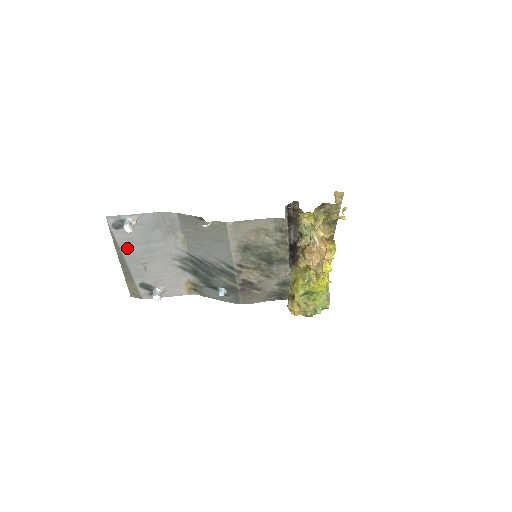
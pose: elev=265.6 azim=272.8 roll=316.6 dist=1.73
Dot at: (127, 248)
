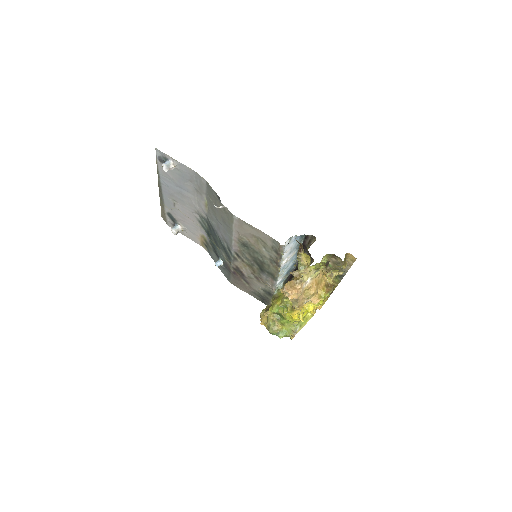
Dot at: (165, 181)
